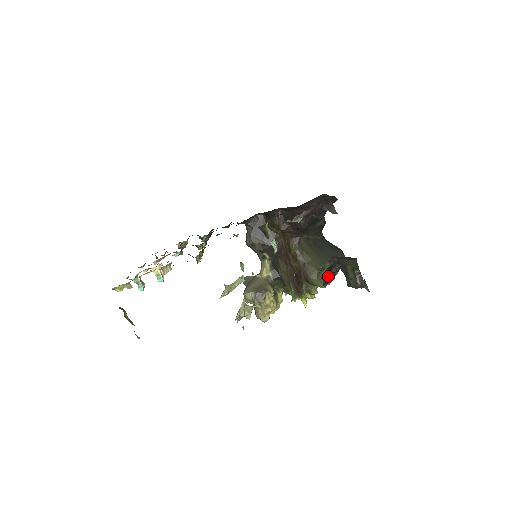
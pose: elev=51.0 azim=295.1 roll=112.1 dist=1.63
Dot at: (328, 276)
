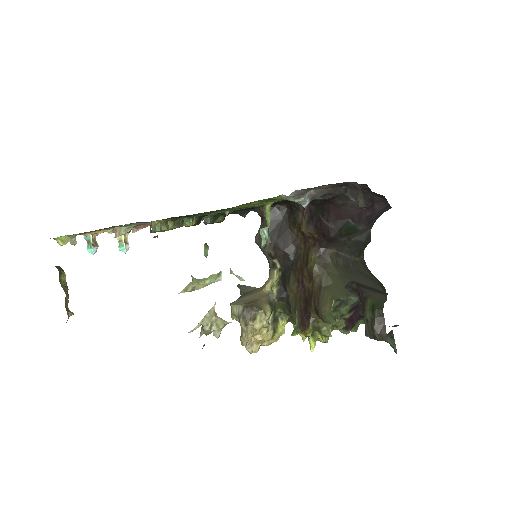
Dot at: (355, 318)
